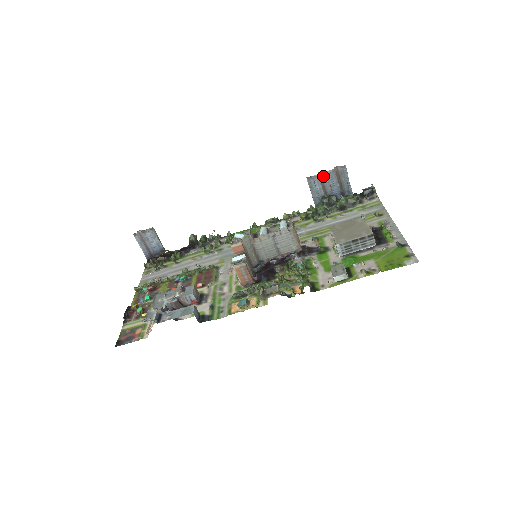
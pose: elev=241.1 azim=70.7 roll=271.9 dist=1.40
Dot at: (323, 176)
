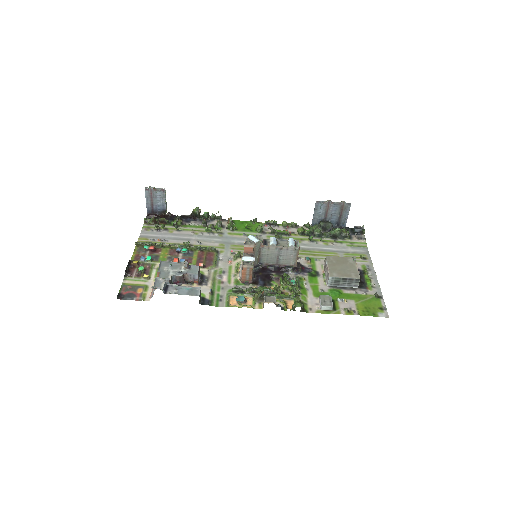
Dot at: (330, 205)
